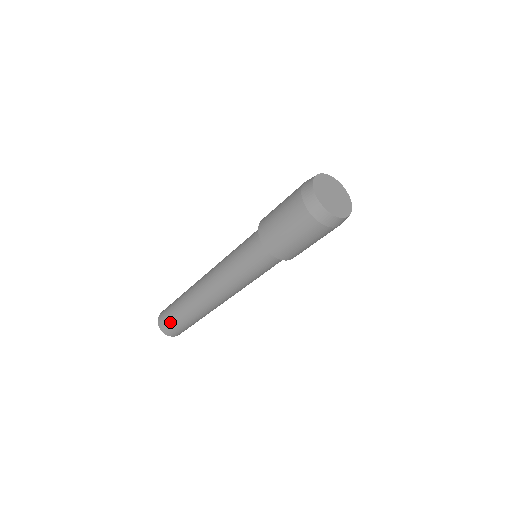
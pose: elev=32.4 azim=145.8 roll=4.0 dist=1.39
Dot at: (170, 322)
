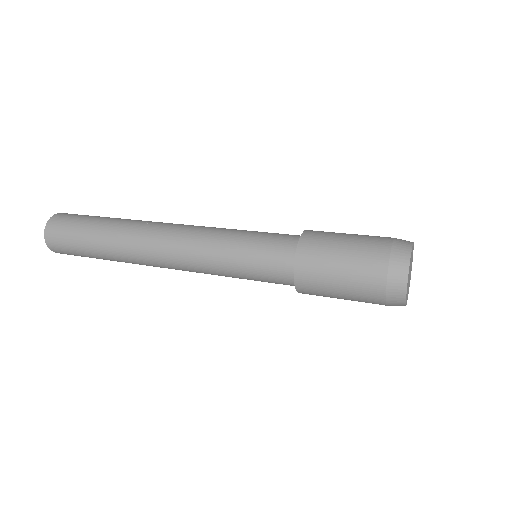
Dot at: (75, 253)
